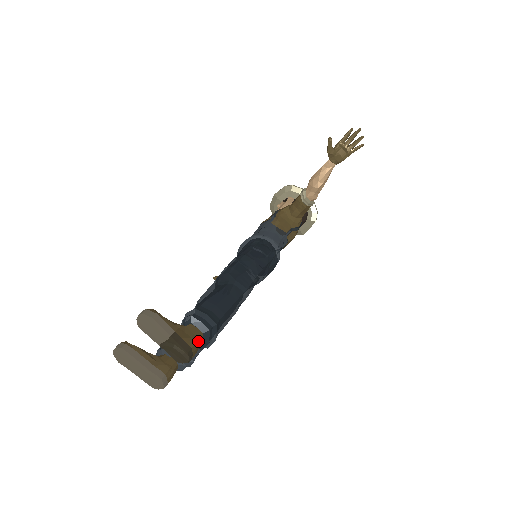
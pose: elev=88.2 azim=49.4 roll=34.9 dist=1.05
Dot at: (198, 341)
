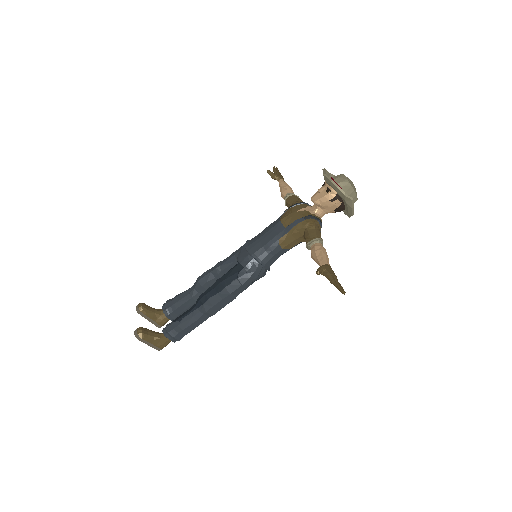
Dot at: occluded
